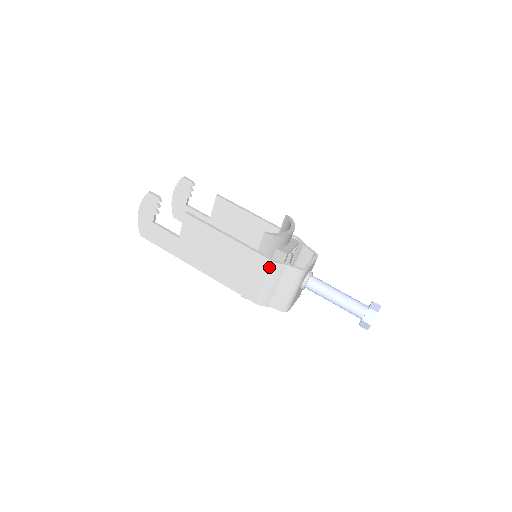
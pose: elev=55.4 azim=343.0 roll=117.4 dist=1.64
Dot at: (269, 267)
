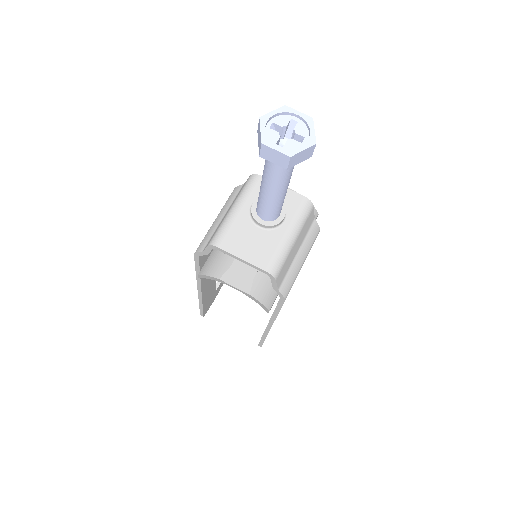
Dot at: occluded
